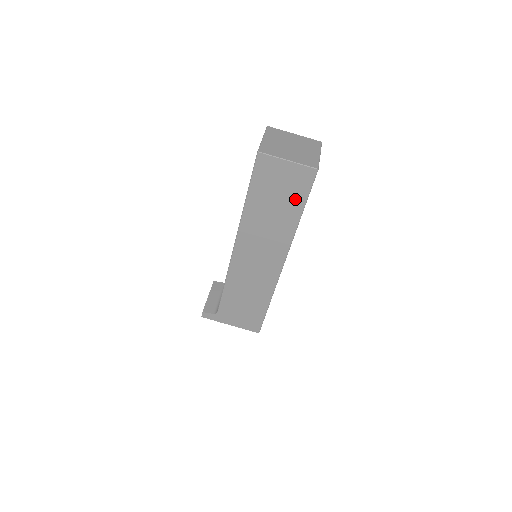
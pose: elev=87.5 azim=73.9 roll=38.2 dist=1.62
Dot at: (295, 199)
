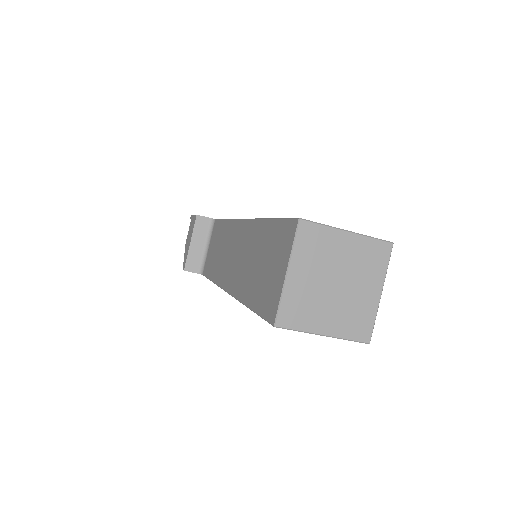
Dot at: occluded
